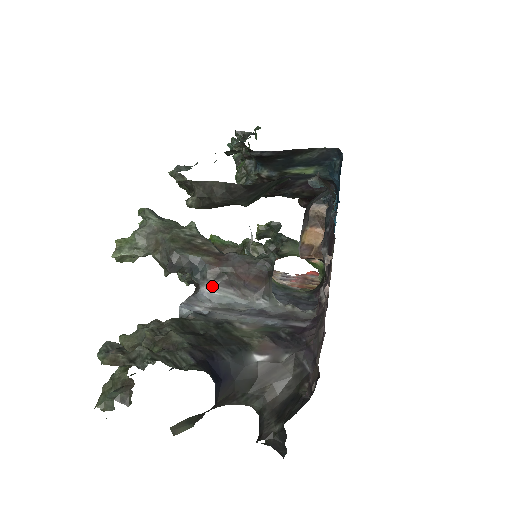
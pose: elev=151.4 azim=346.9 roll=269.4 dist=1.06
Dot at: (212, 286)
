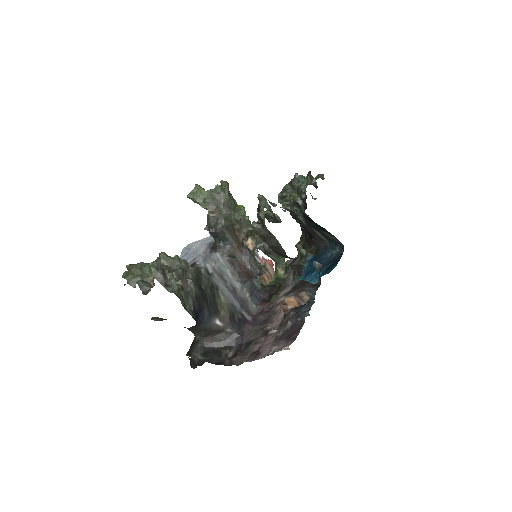
Dot at: (223, 257)
